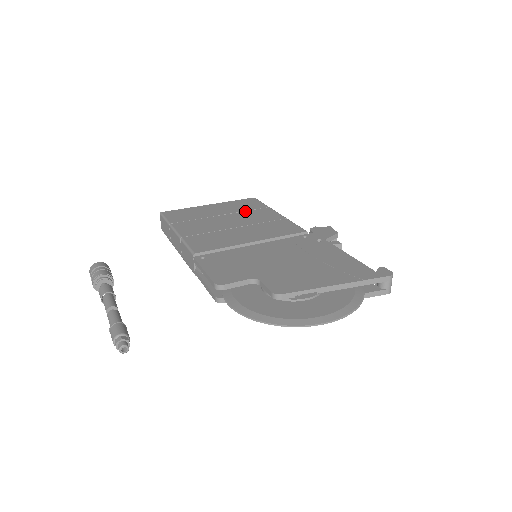
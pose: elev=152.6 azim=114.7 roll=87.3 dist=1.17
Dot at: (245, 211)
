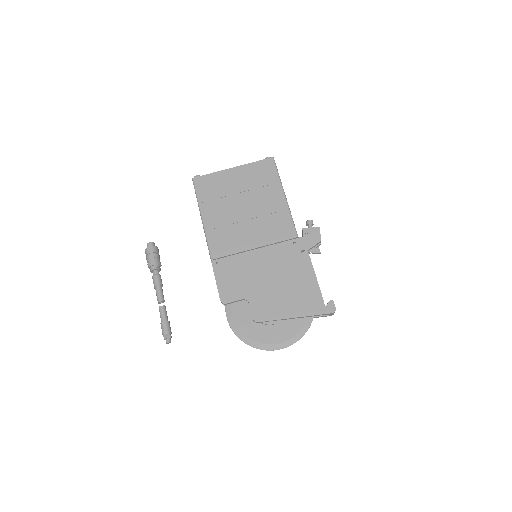
Dot at: (259, 188)
